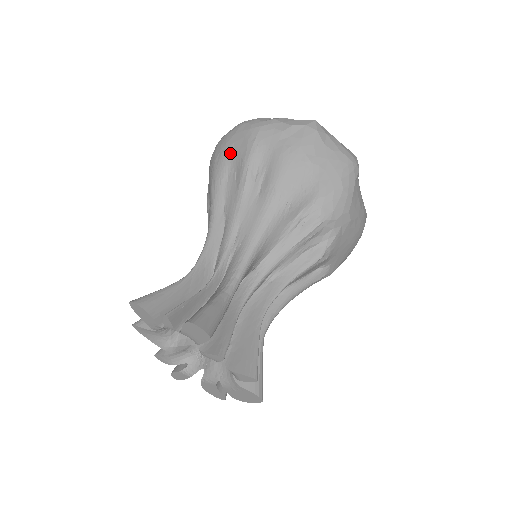
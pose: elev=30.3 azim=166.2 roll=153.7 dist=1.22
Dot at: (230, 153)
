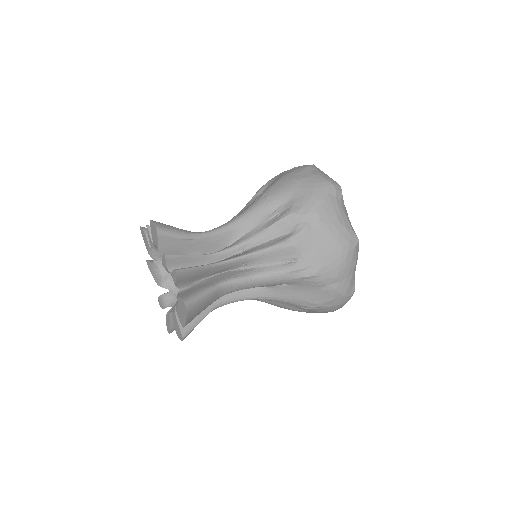
Dot at: occluded
